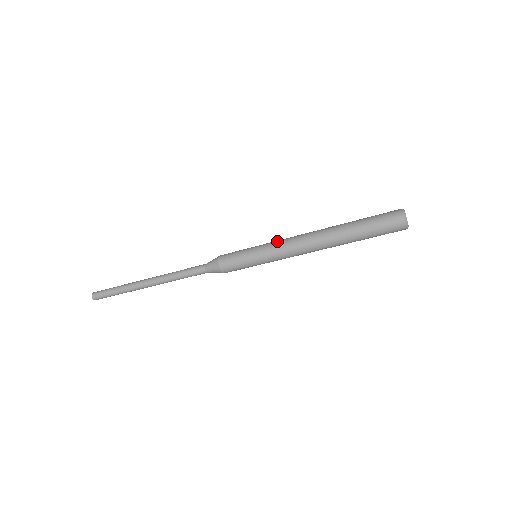
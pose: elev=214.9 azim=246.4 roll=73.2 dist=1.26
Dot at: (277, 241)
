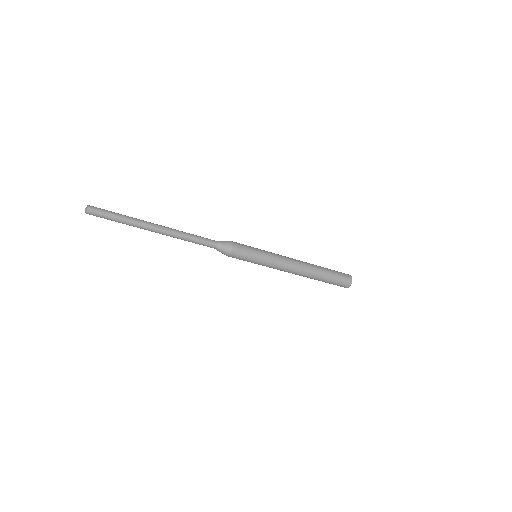
Dot at: occluded
